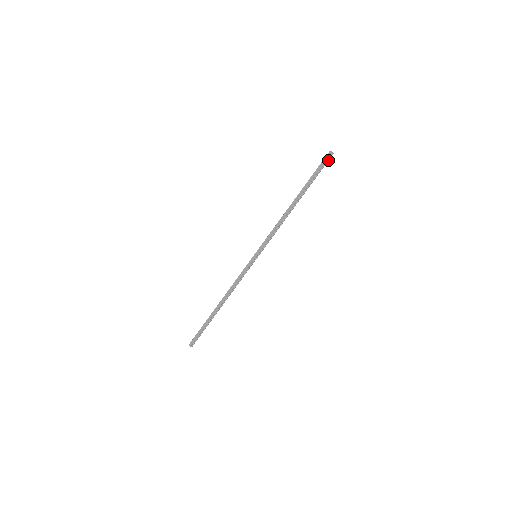
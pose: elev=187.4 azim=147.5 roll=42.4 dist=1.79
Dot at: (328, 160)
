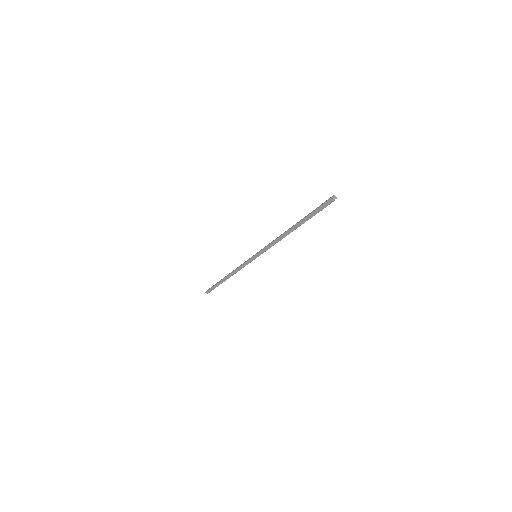
Dot at: (330, 203)
